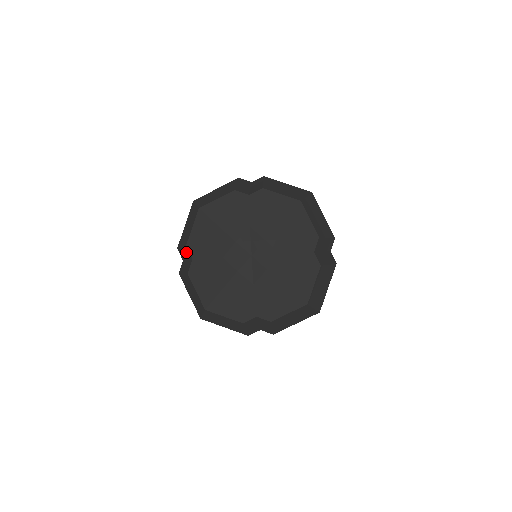
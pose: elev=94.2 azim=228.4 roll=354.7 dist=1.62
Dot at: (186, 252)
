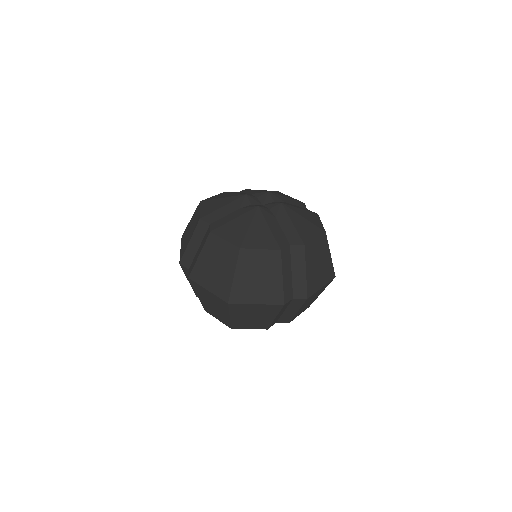
Dot at: (199, 232)
